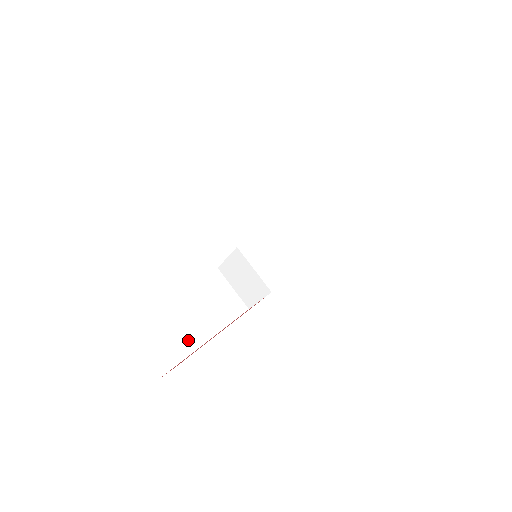
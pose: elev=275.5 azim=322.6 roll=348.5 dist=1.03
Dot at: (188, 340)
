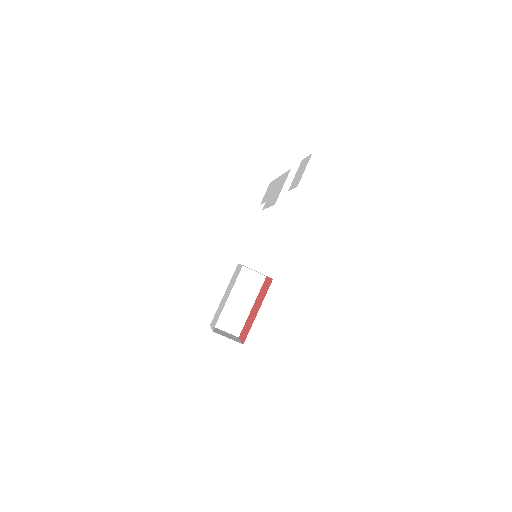
Dot at: (242, 313)
